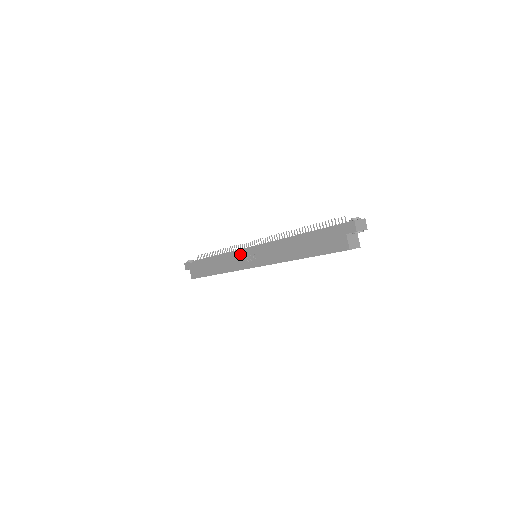
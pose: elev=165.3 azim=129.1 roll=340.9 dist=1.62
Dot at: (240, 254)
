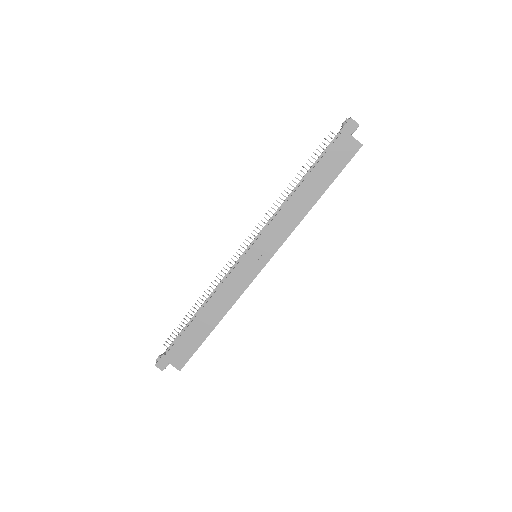
Dot at: (239, 268)
